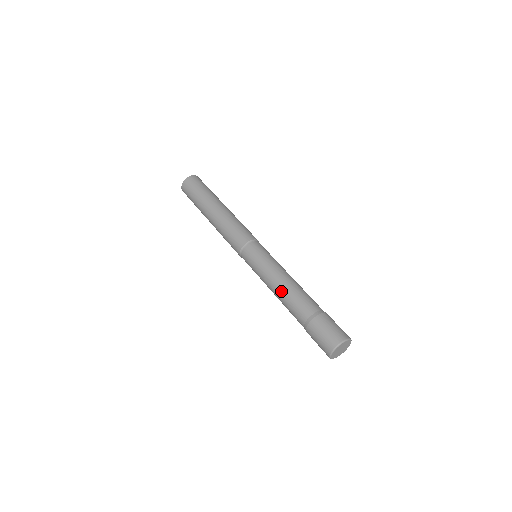
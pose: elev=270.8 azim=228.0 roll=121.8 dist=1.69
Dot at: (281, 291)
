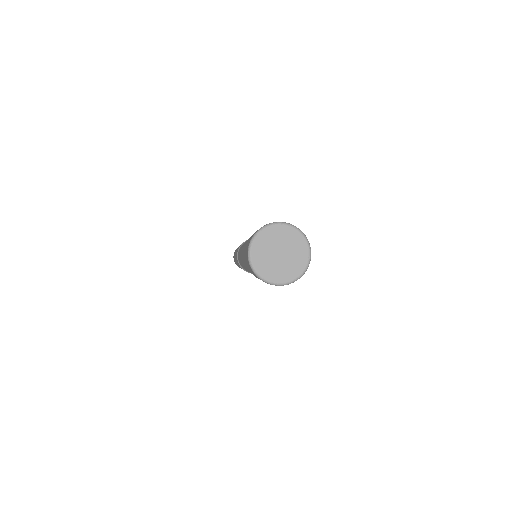
Dot at: (241, 254)
